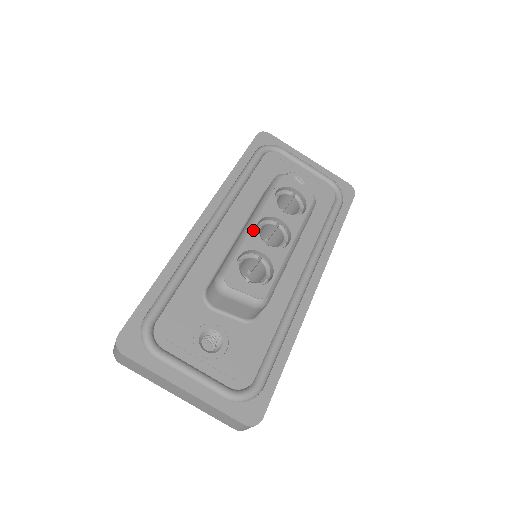
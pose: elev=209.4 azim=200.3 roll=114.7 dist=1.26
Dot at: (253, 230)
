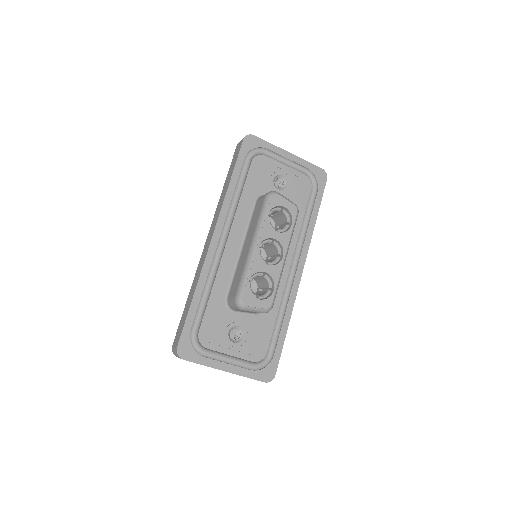
Dot at: (256, 255)
